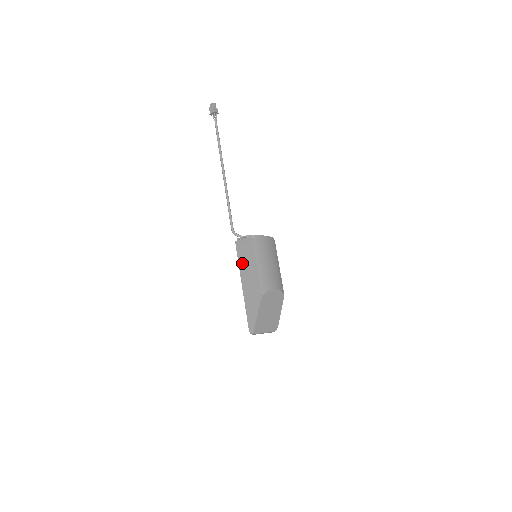
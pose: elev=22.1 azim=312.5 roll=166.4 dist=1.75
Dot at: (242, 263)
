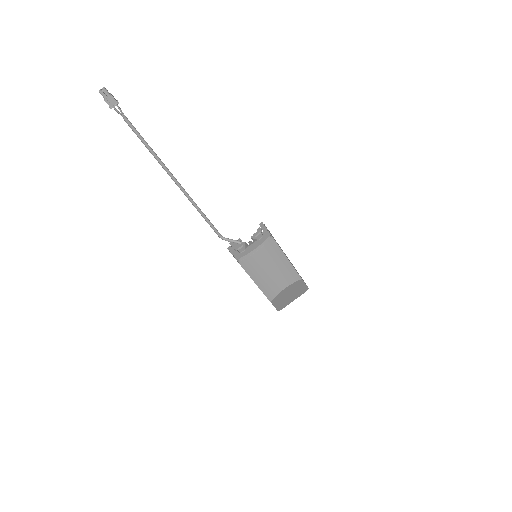
Dot at: occluded
